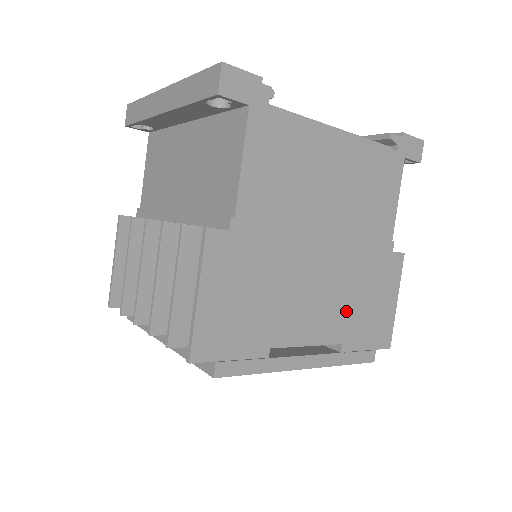
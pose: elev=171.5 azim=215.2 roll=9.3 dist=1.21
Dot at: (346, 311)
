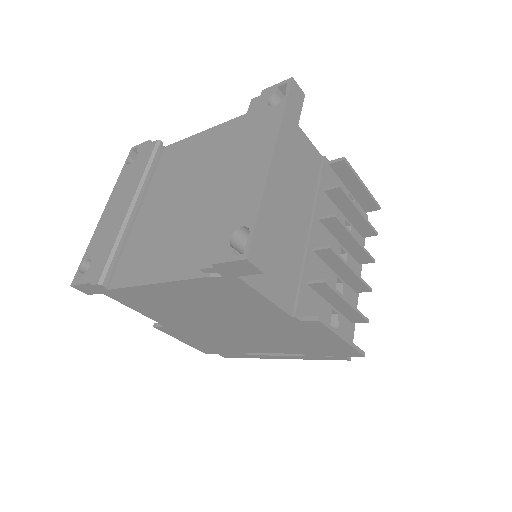
Dot at: (287, 344)
